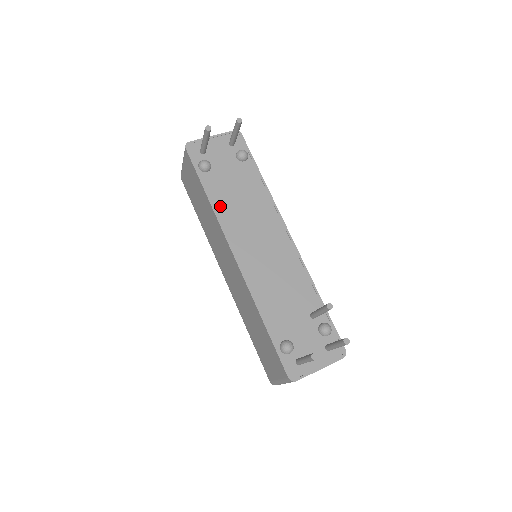
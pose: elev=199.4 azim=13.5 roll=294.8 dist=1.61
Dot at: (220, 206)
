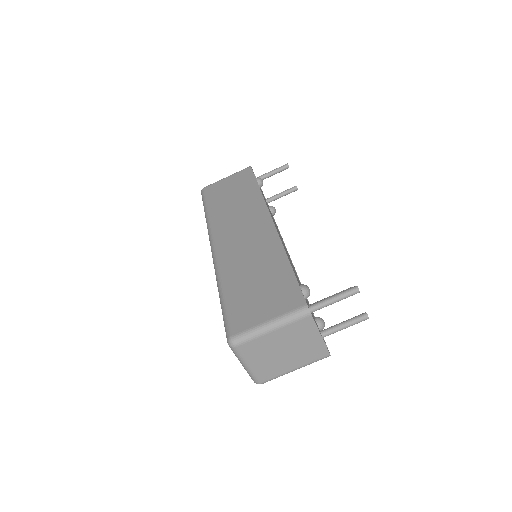
Dot at: occluded
